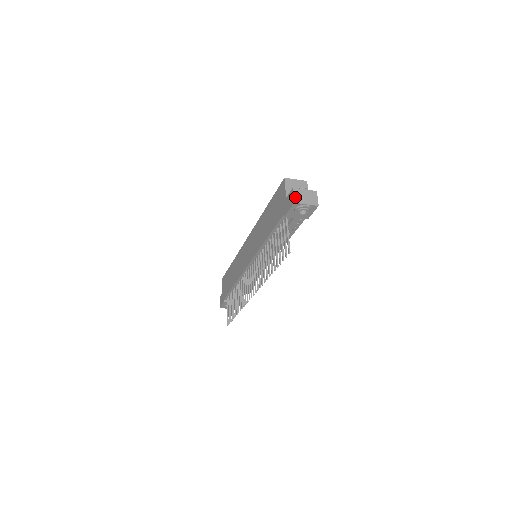
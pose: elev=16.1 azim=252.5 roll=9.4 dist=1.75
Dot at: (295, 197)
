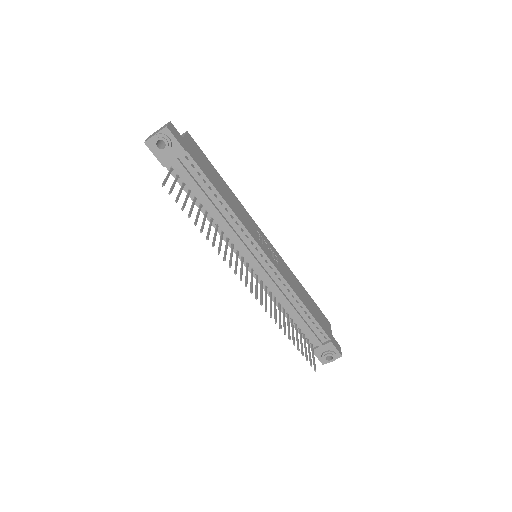
Dot at: (147, 139)
